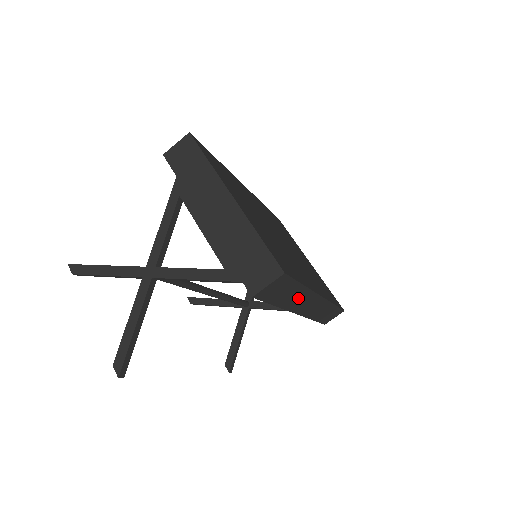
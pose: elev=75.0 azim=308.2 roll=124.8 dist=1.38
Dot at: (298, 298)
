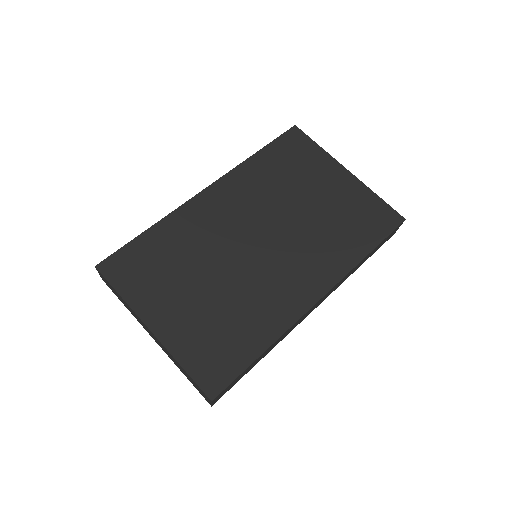
Dot at: (279, 340)
